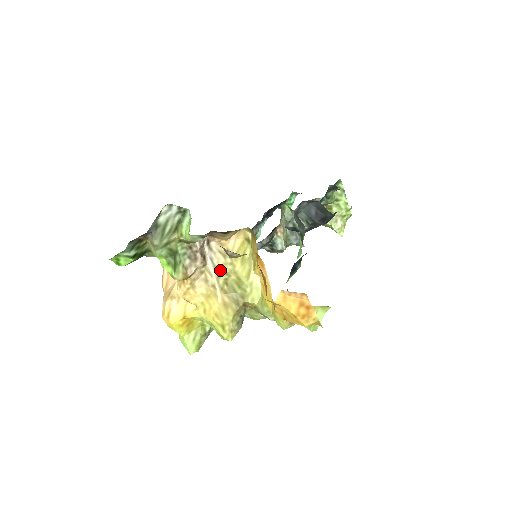
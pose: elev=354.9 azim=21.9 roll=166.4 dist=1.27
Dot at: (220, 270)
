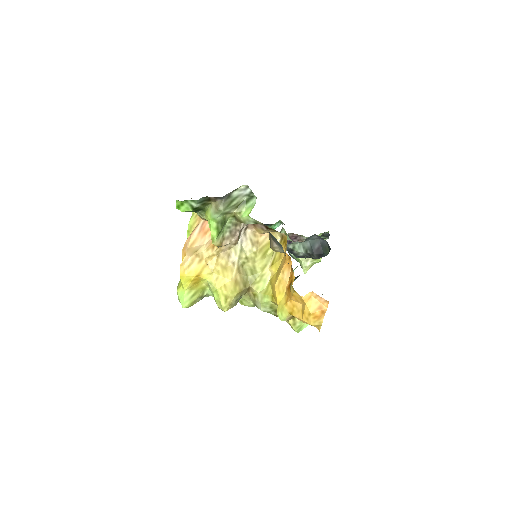
Dot at: (244, 253)
